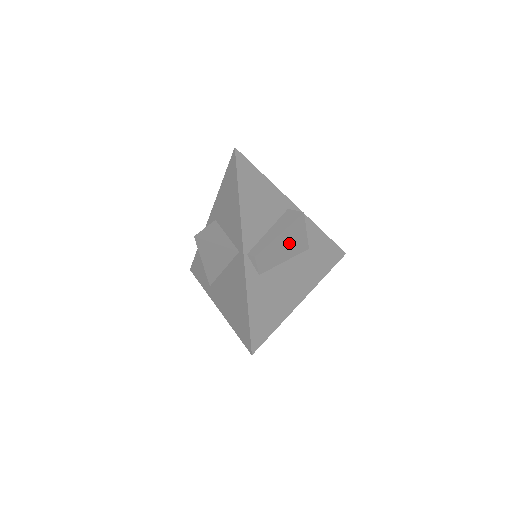
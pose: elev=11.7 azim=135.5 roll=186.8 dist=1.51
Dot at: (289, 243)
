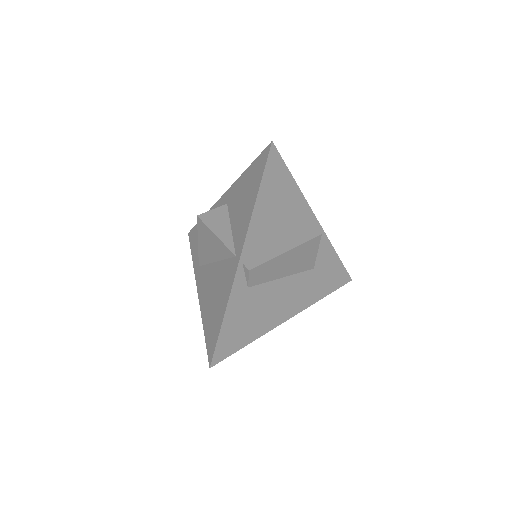
Dot at: (293, 261)
